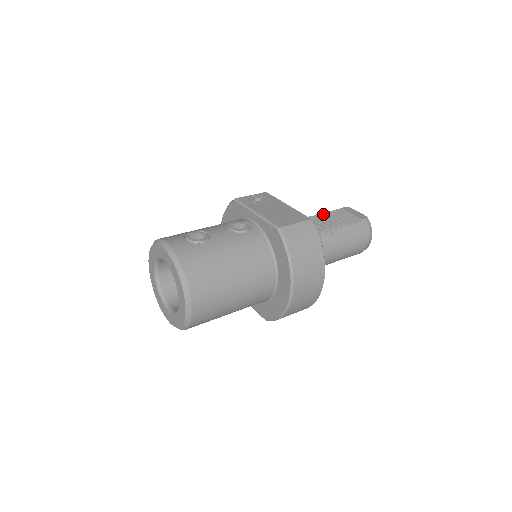
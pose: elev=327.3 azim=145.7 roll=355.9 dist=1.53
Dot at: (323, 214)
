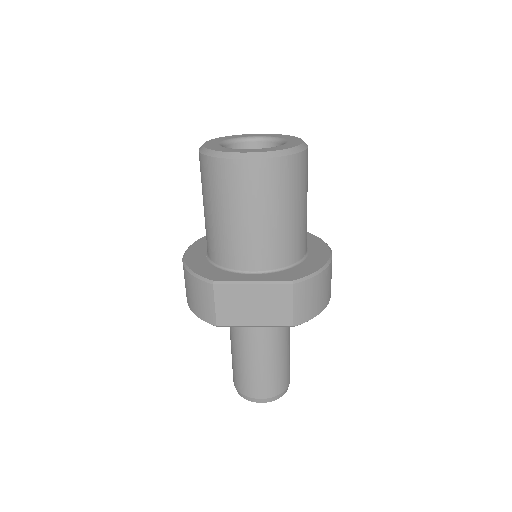
Dot at: occluded
